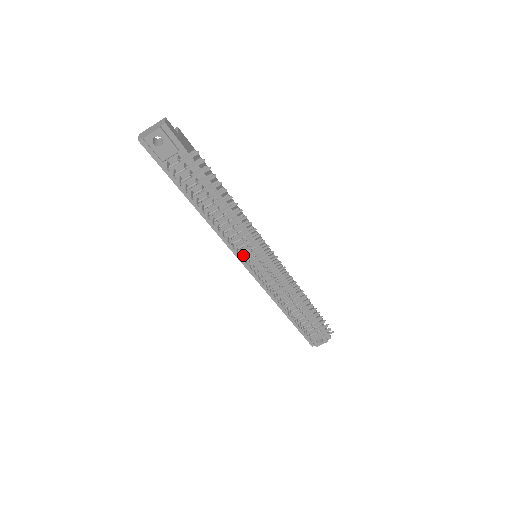
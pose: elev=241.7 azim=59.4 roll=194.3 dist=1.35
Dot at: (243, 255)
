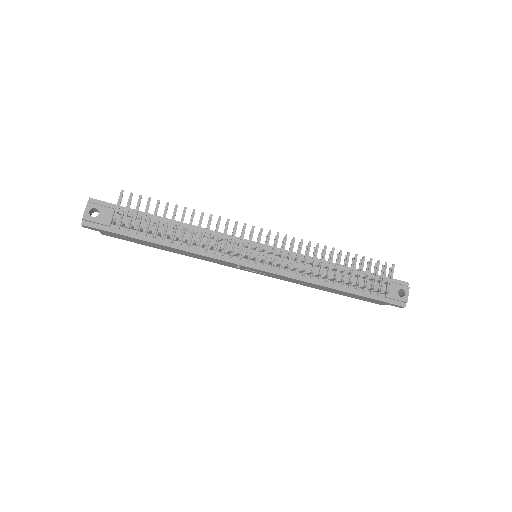
Dot at: (242, 259)
